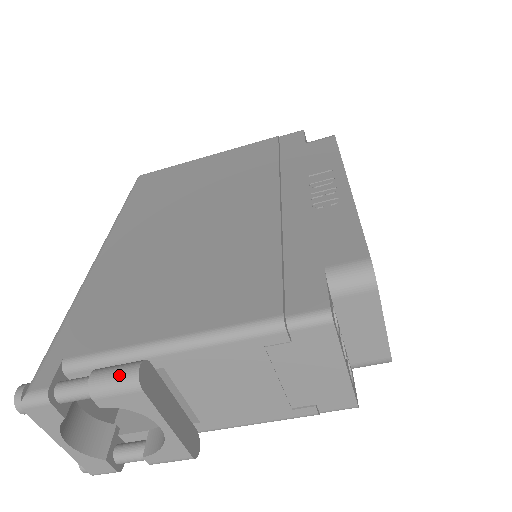
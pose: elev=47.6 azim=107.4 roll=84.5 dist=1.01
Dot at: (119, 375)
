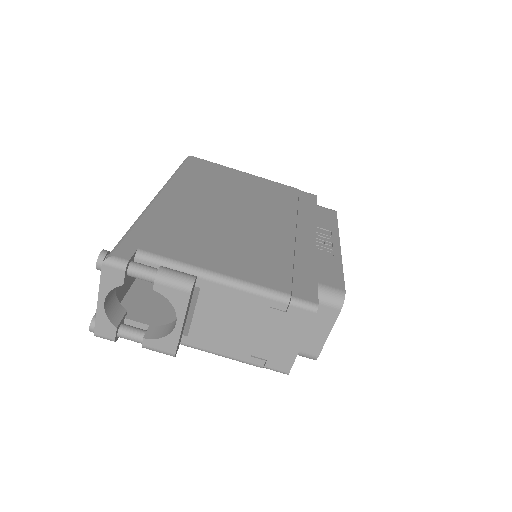
Dot at: (181, 277)
